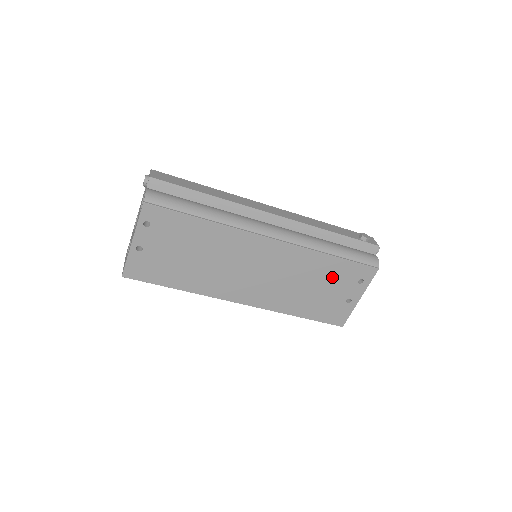
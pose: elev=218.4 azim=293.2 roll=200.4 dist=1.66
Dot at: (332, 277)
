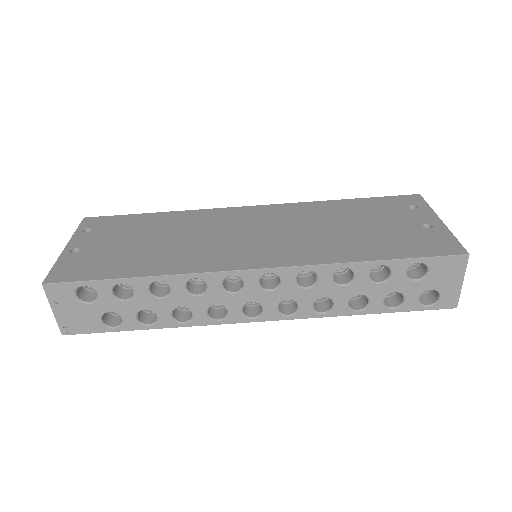
Dot at: (367, 213)
